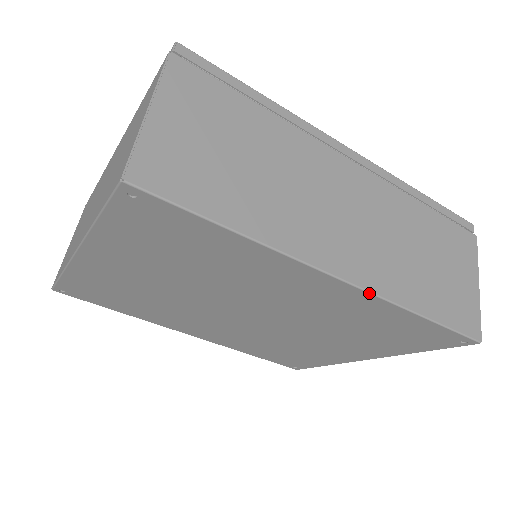
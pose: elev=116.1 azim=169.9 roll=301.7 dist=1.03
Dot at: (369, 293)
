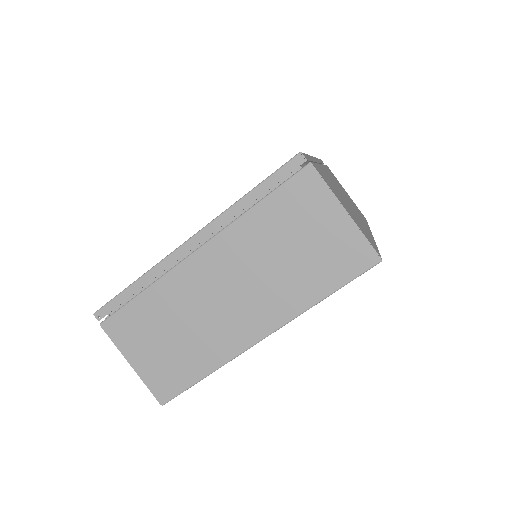
Dot at: occluded
